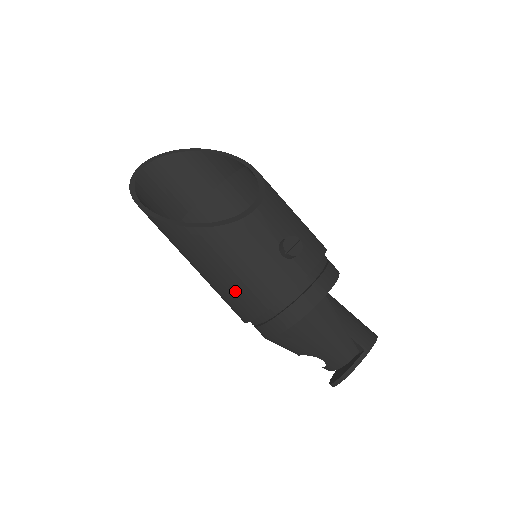
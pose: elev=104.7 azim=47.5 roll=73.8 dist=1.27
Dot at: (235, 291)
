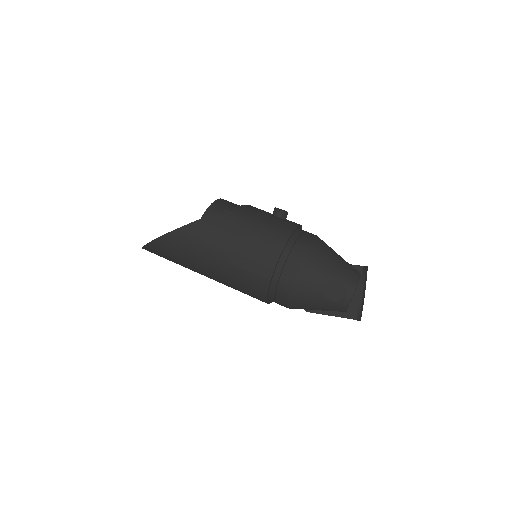
Dot at: (256, 244)
